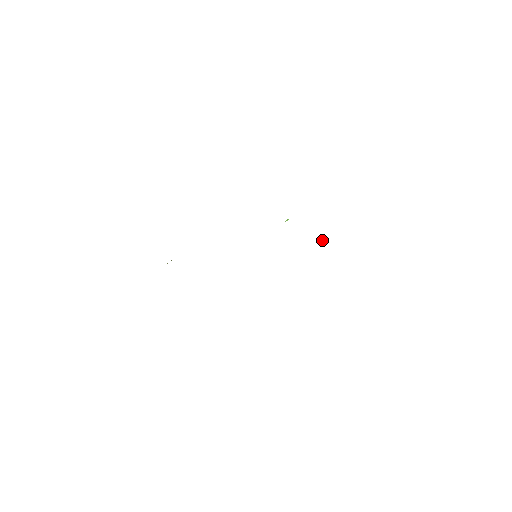
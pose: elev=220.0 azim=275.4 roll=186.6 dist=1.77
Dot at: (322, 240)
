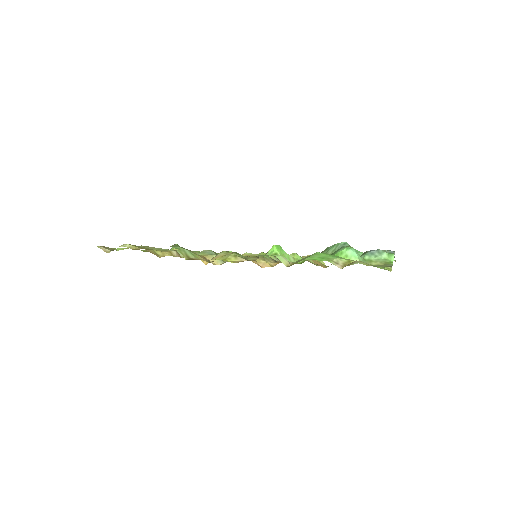
Dot at: (333, 248)
